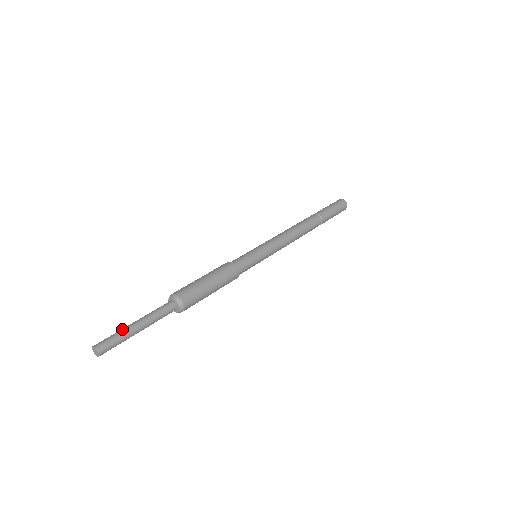
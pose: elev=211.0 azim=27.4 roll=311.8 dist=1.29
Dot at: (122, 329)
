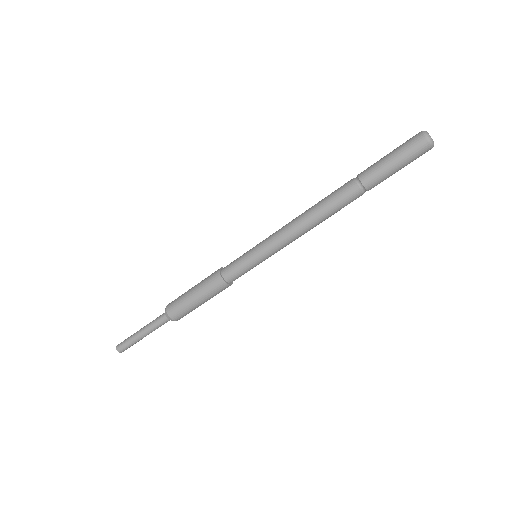
Dot at: (133, 334)
